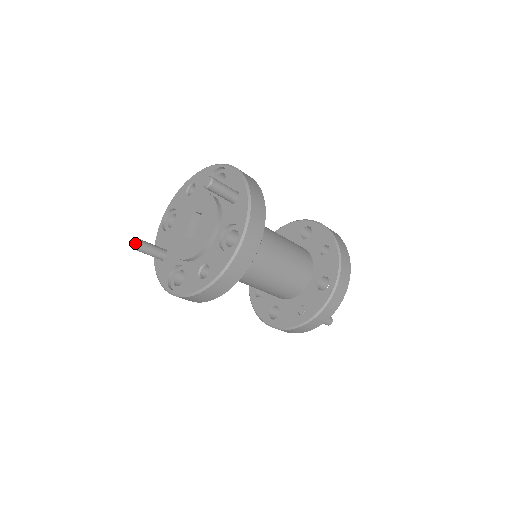
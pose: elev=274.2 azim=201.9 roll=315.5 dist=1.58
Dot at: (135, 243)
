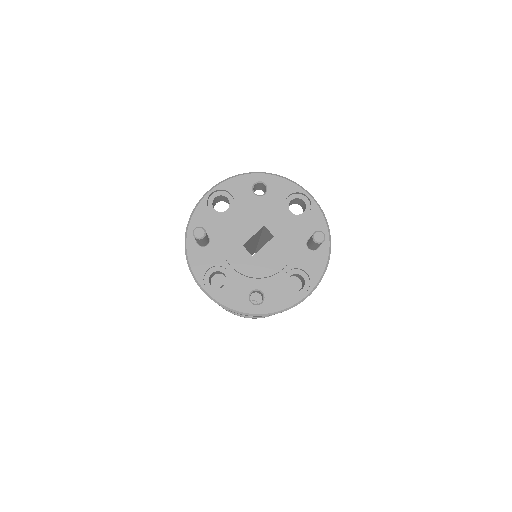
Dot at: (199, 231)
